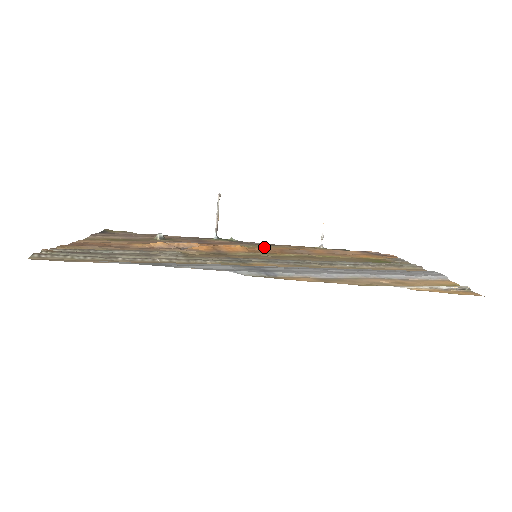
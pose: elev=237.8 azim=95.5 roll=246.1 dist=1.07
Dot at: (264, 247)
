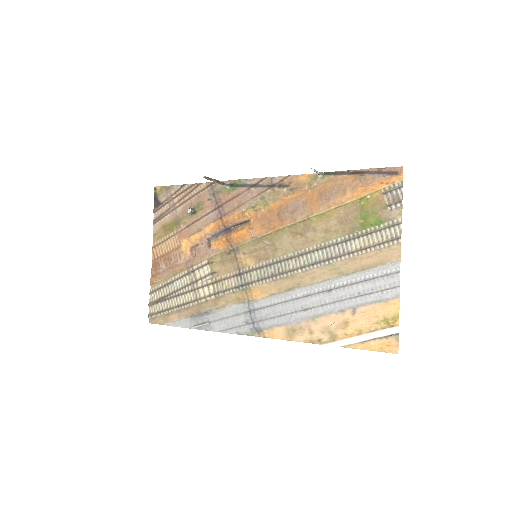
Dot at: (266, 203)
